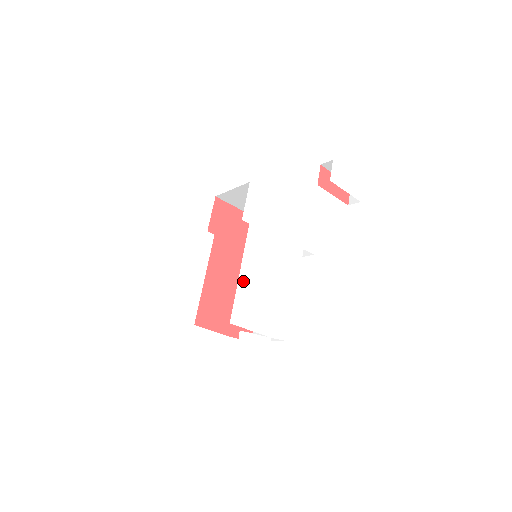
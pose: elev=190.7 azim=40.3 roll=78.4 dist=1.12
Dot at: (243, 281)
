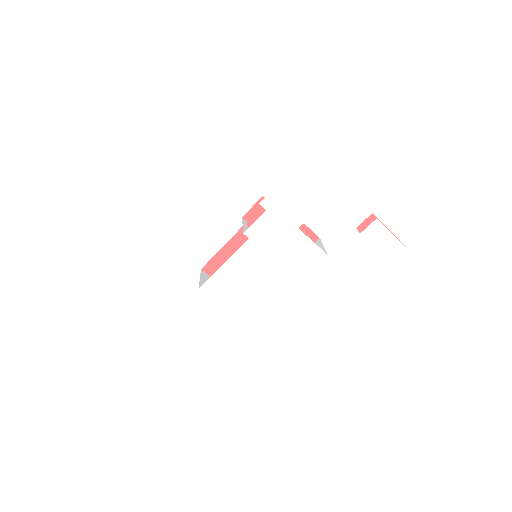
Dot at: (223, 271)
